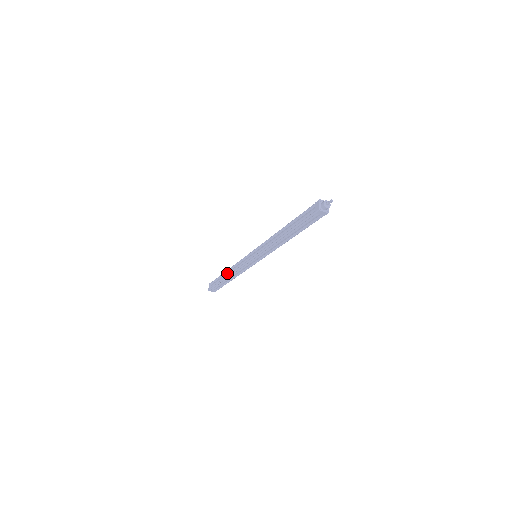
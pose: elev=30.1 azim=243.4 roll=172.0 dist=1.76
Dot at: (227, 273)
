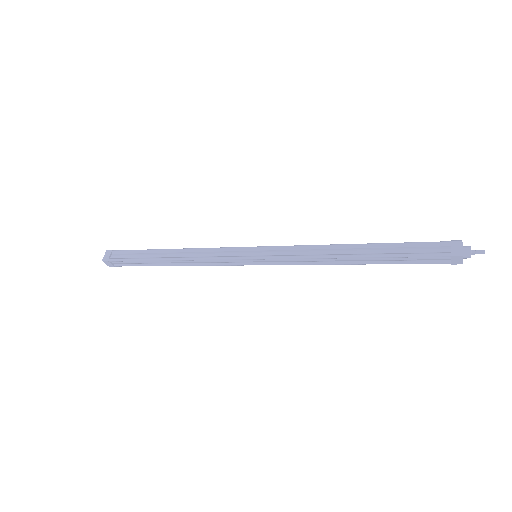
Dot at: (169, 253)
